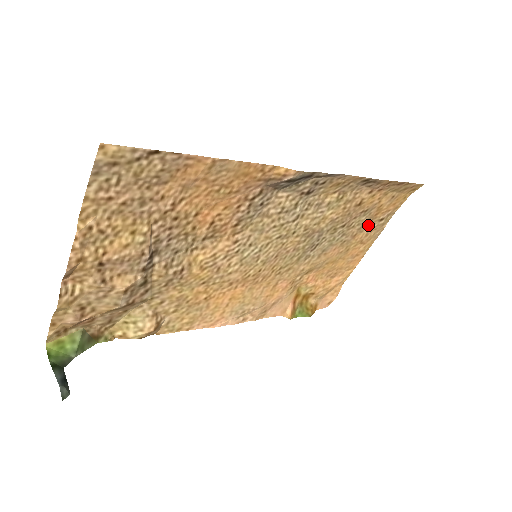
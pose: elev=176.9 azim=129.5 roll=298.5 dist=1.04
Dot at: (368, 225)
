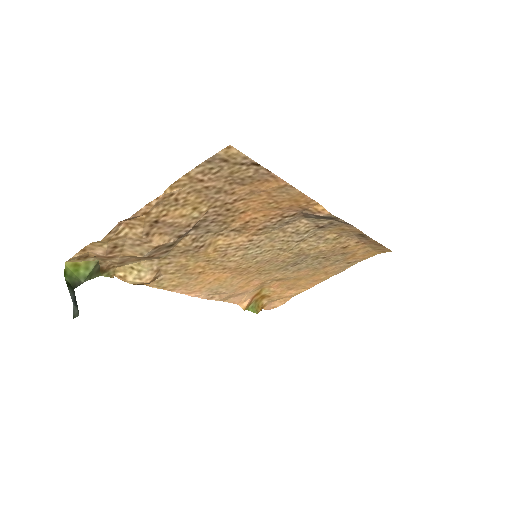
Dot at: (339, 263)
